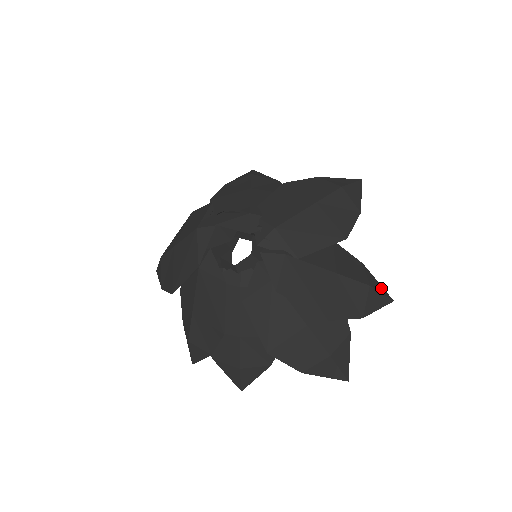
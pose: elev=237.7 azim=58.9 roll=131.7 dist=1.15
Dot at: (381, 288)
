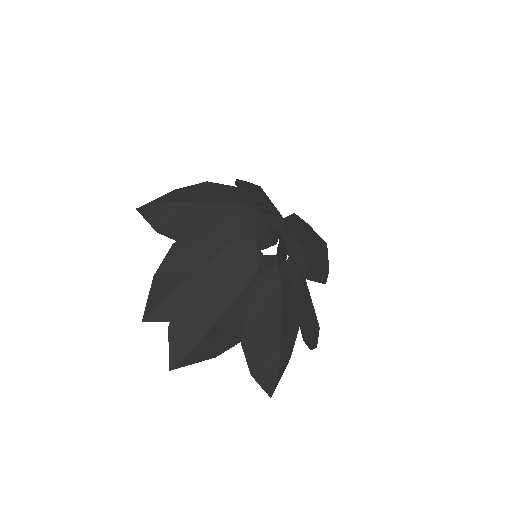
Dot at: occluded
